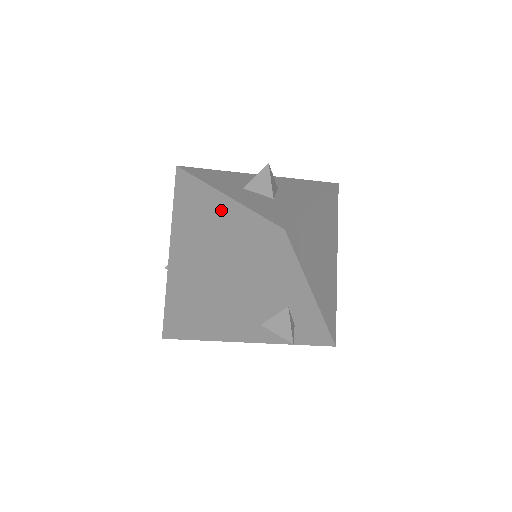
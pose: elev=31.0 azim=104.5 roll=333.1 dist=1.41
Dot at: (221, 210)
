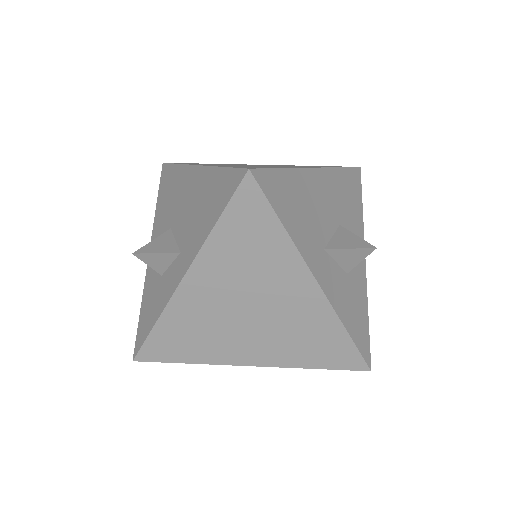
Dot at: (305, 301)
